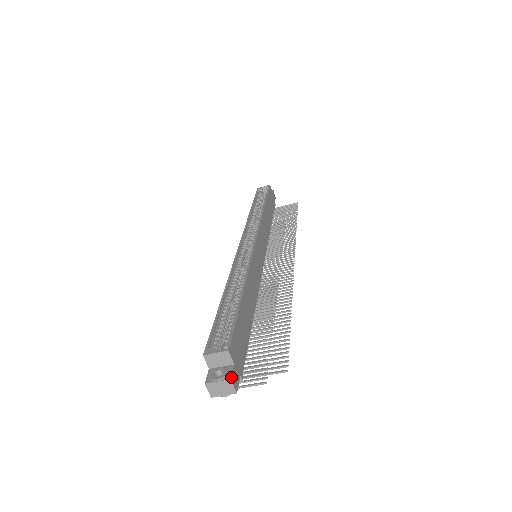
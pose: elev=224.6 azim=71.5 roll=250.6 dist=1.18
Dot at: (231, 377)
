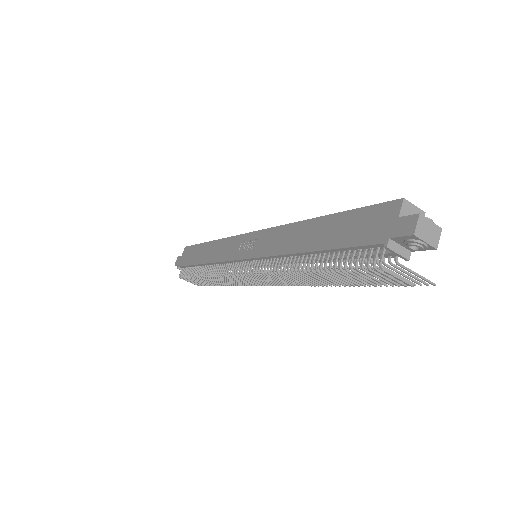
Dot at: (439, 228)
